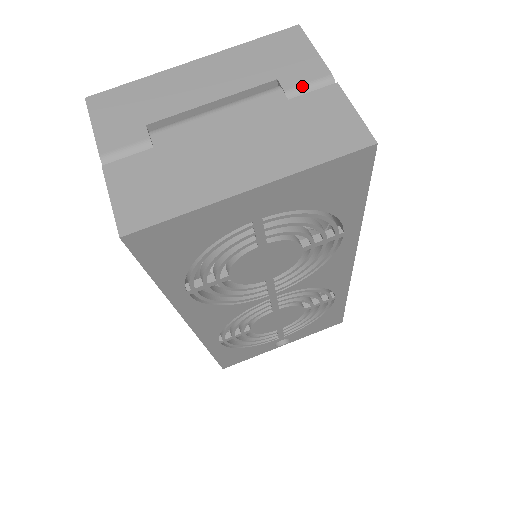
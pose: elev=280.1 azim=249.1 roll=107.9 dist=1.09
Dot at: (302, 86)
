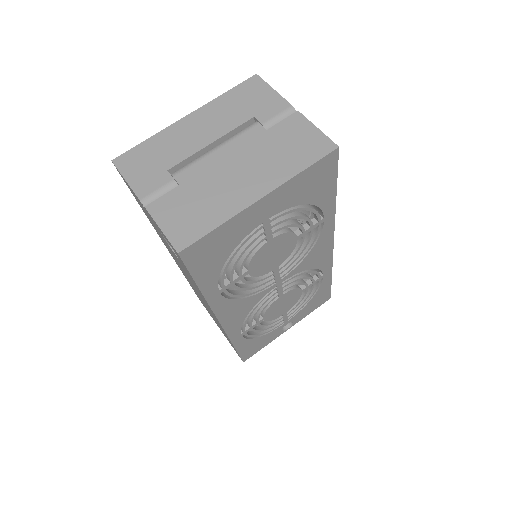
Dot at: (273, 118)
